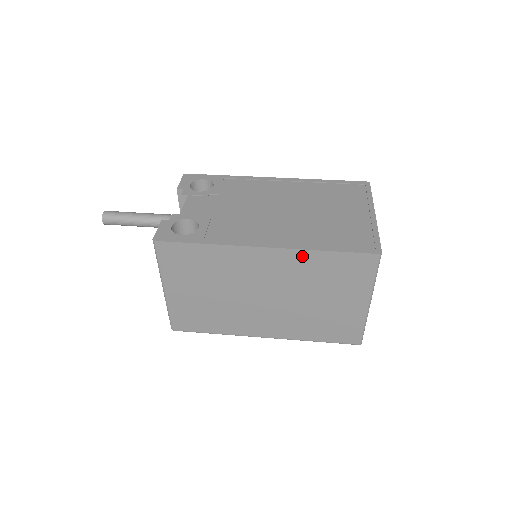
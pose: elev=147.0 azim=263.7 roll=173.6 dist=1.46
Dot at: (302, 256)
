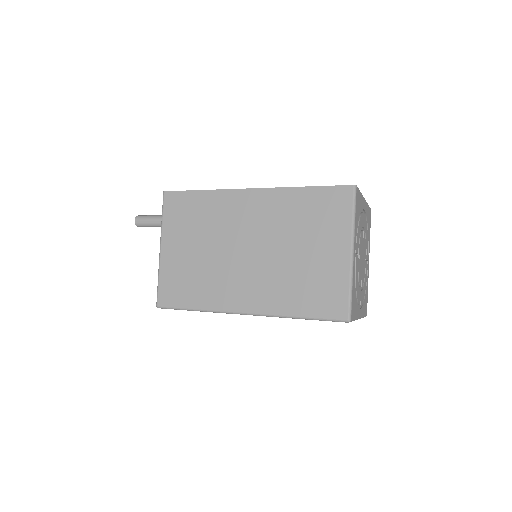
Dot at: (283, 195)
